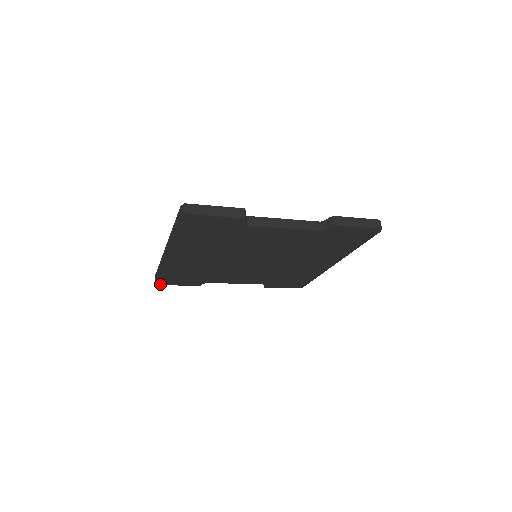
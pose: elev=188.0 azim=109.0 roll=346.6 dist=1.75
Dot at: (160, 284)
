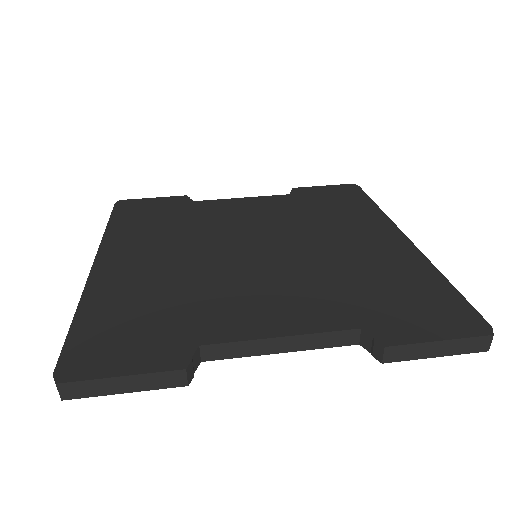
Dot at: occluded
